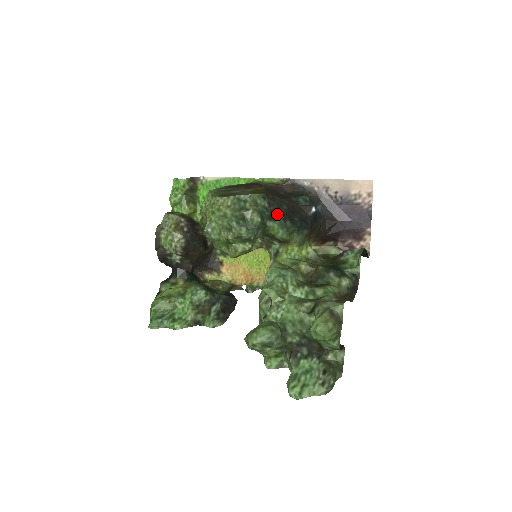
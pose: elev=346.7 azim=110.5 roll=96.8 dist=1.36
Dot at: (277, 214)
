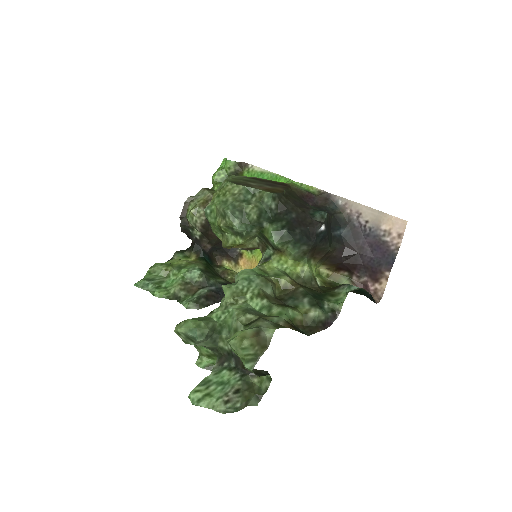
Dot at: (280, 219)
